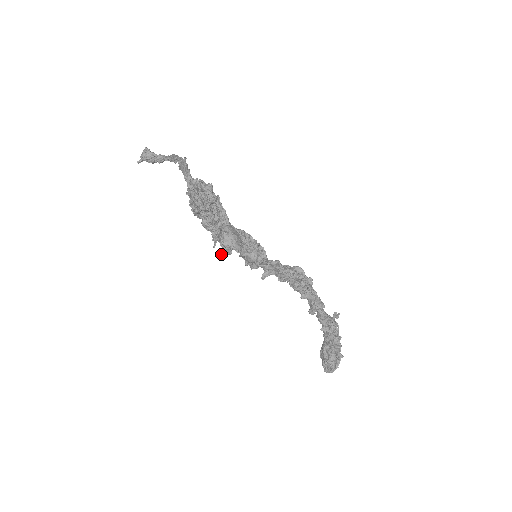
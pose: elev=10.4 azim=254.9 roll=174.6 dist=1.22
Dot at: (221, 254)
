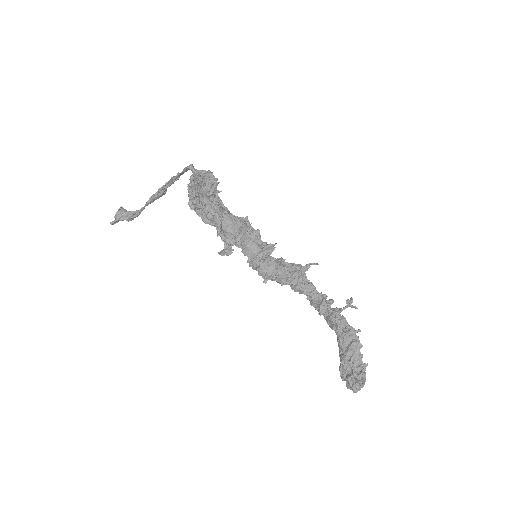
Dot at: (222, 254)
